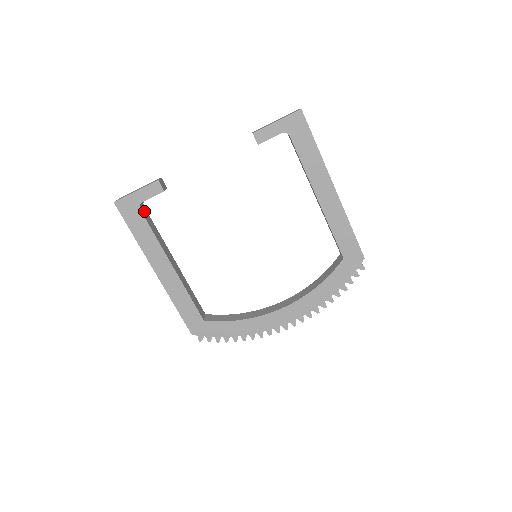
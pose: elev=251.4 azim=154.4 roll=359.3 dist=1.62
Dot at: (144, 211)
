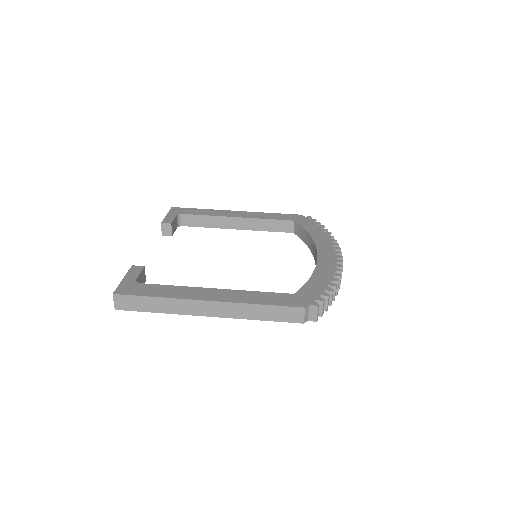
Dot at: occluded
